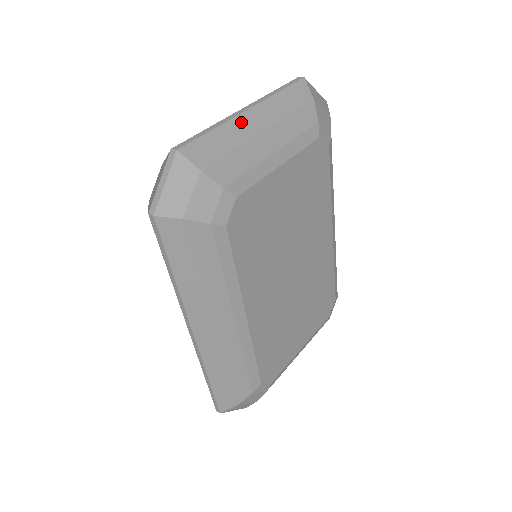
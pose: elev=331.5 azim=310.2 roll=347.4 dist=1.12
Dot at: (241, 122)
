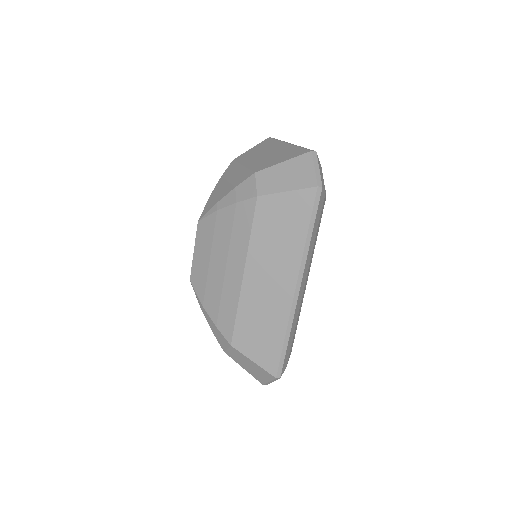
Dot at: occluded
